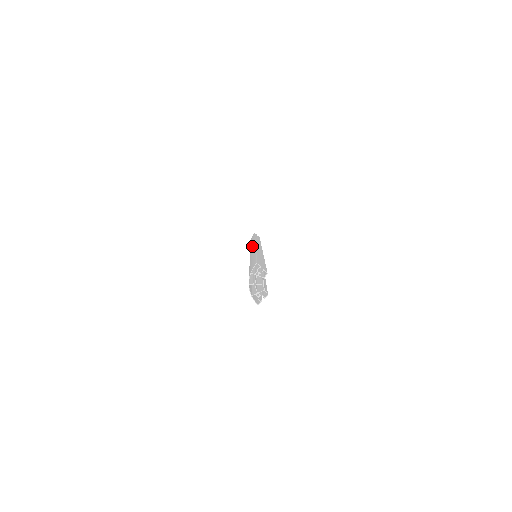
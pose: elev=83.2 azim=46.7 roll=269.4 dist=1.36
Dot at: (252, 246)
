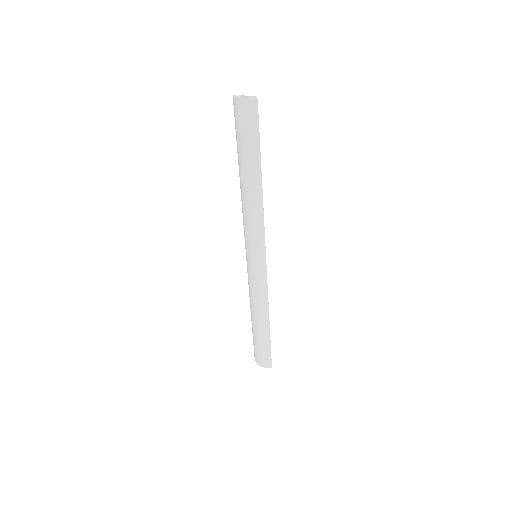
Dot at: (246, 252)
